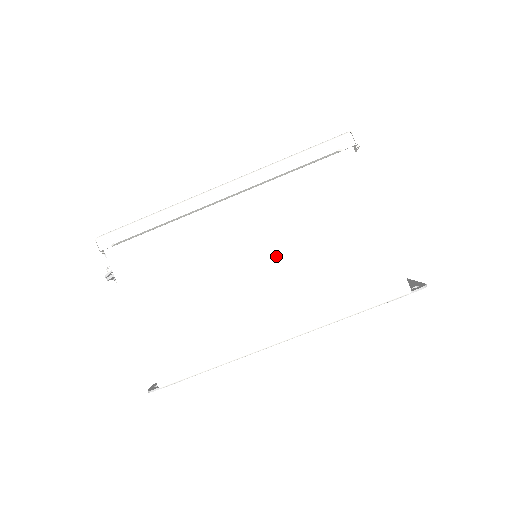
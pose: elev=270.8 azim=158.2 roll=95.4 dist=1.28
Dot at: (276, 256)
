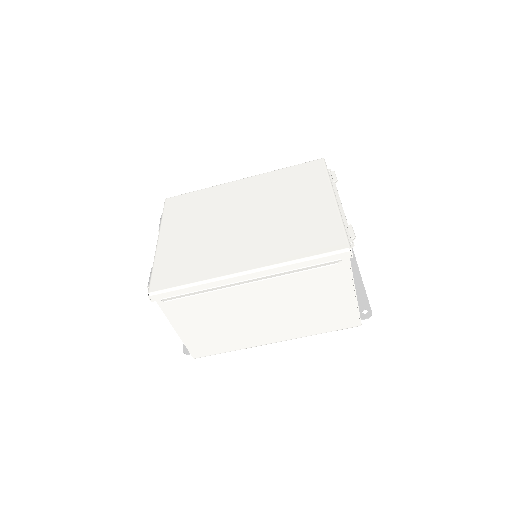
Dot at: (280, 307)
